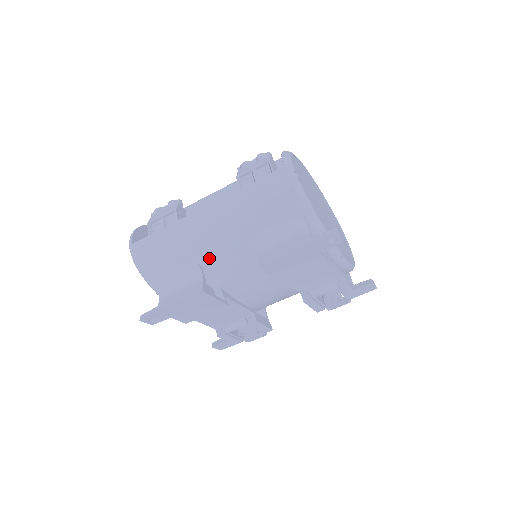
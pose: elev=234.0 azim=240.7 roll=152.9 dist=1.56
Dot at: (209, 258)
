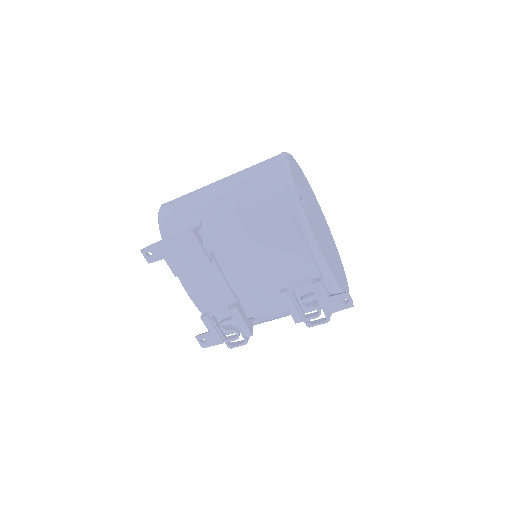
Dot at: (209, 215)
